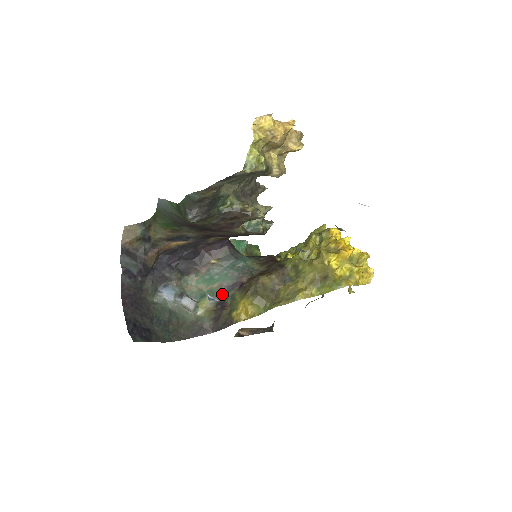
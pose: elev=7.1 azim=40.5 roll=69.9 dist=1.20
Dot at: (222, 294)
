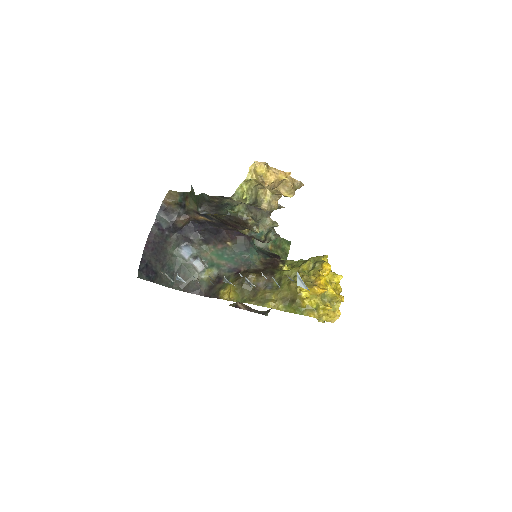
Dot at: (224, 271)
